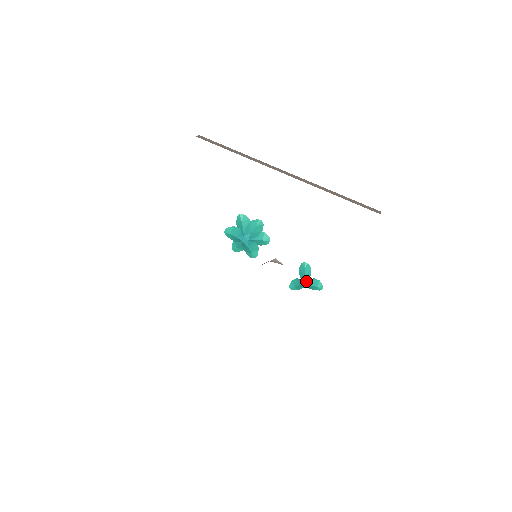
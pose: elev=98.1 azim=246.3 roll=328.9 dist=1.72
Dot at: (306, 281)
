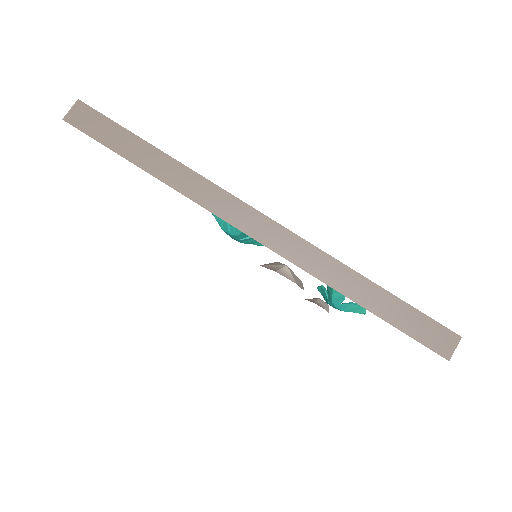
Dot at: (334, 306)
